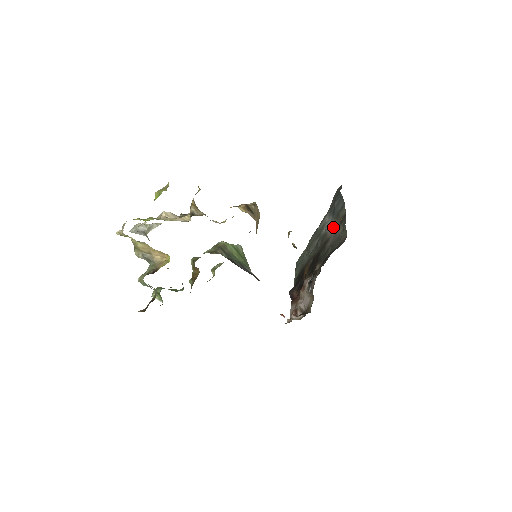
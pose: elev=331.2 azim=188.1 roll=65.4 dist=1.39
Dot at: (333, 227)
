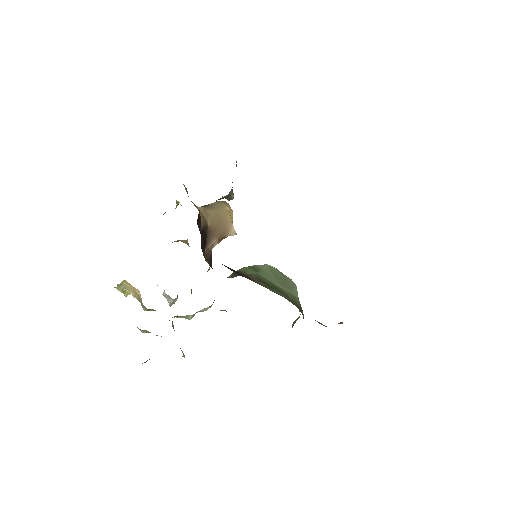
Dot at: occluded
